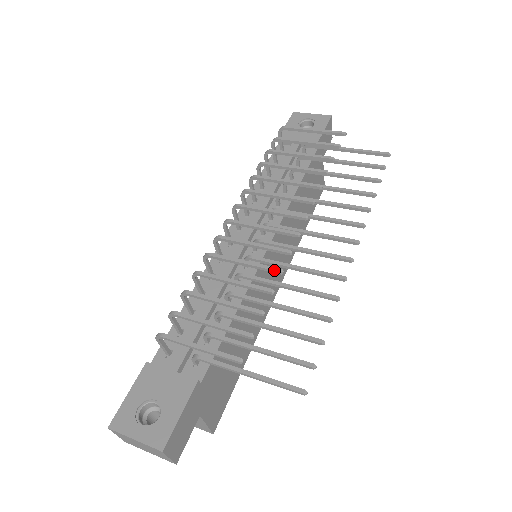
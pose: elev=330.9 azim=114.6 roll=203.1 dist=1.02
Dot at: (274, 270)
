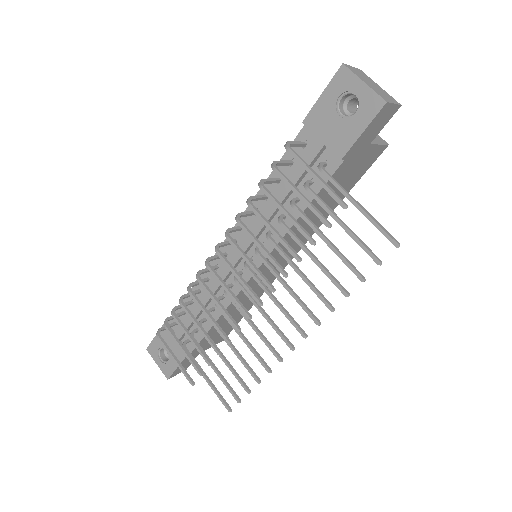
Dot at: (224, 339)
